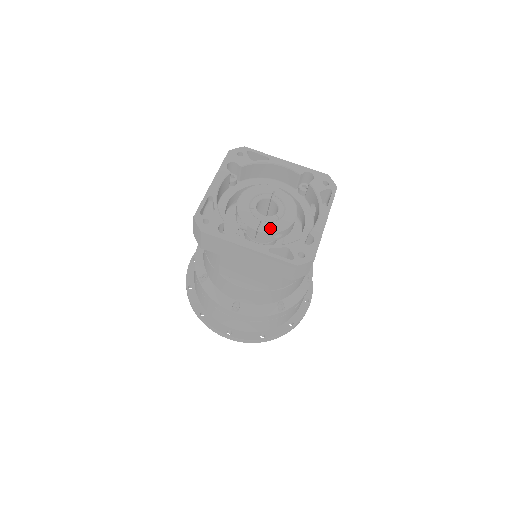
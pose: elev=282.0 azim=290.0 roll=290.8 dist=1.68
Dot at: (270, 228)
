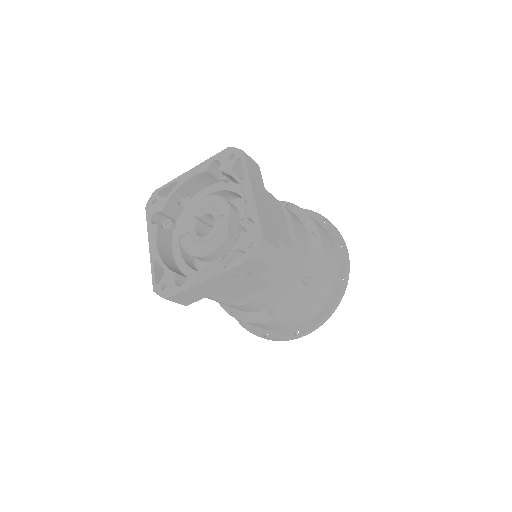
Dot at: (185, 244)
